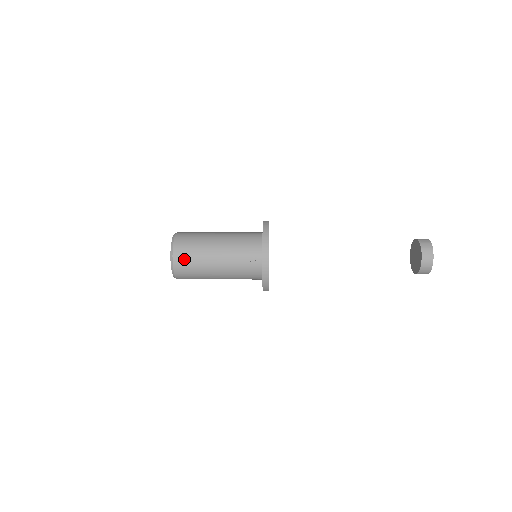
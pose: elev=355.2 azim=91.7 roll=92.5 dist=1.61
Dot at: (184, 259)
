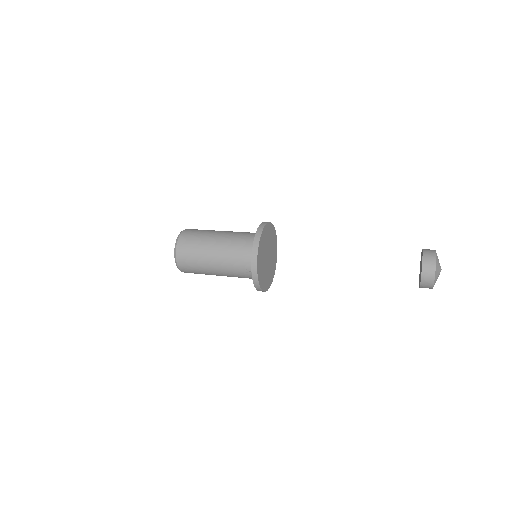
Dot at: (187, 265)
